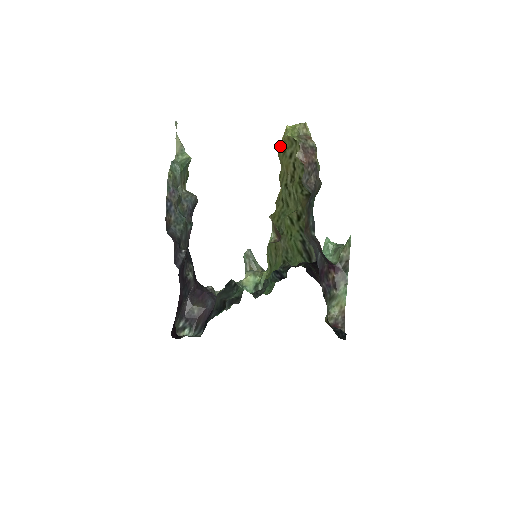
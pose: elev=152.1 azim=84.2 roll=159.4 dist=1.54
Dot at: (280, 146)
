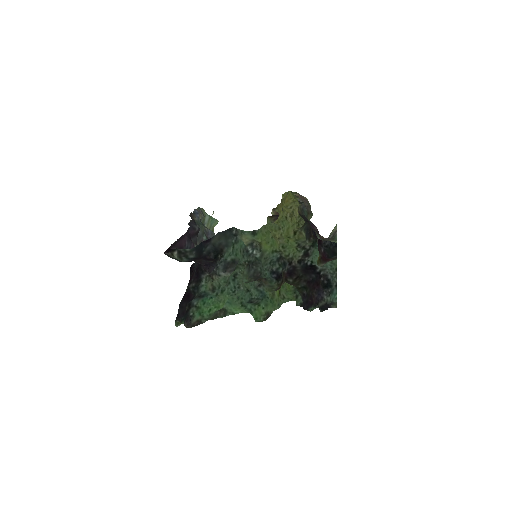
Dot at: occluded
